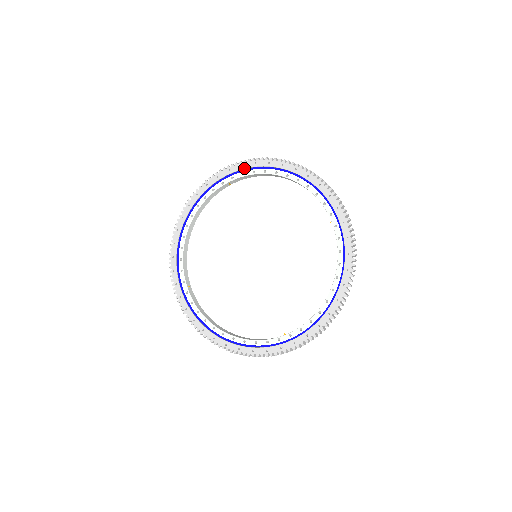
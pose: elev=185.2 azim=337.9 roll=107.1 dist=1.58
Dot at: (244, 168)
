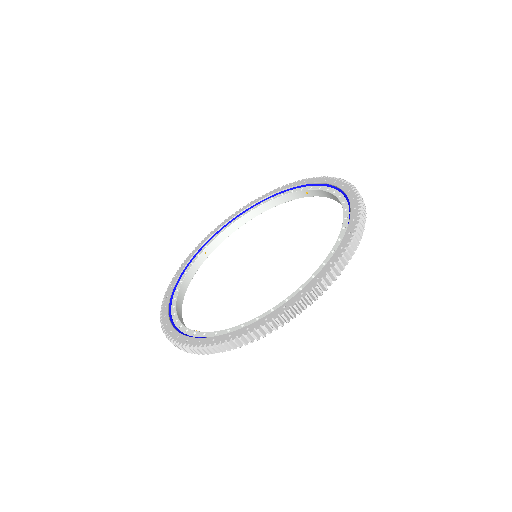
Dot at: (213, 234)
